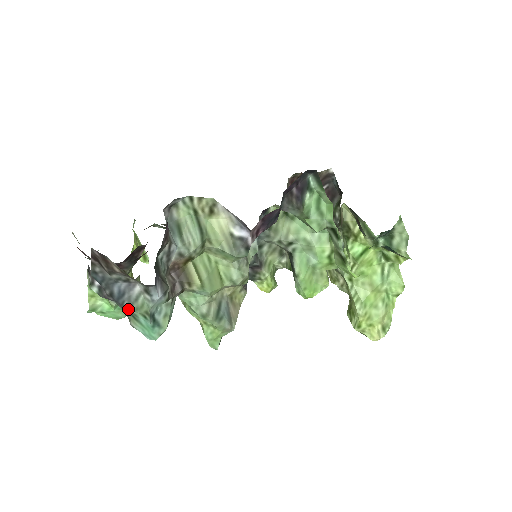
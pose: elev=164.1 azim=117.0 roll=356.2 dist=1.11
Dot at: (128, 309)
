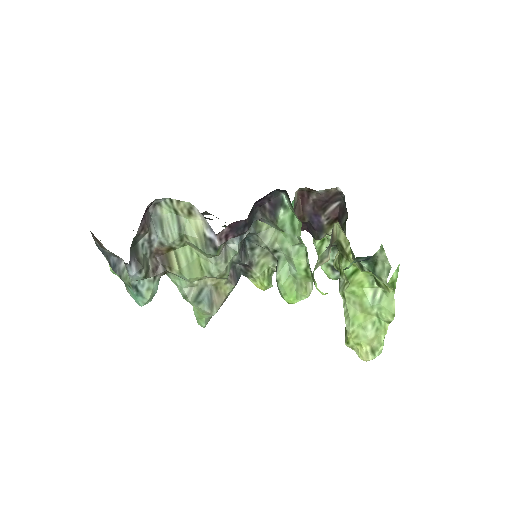
Dot at: (120, 278)
